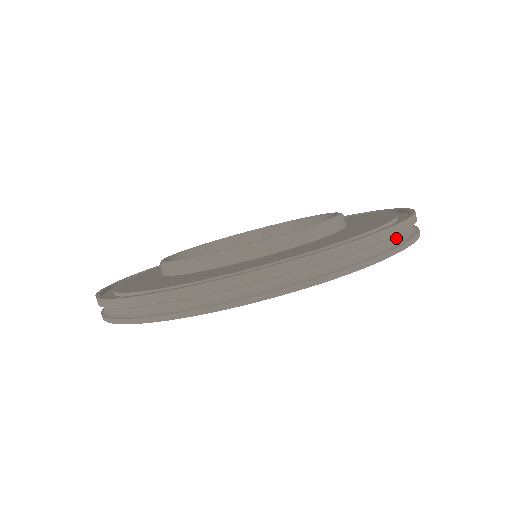
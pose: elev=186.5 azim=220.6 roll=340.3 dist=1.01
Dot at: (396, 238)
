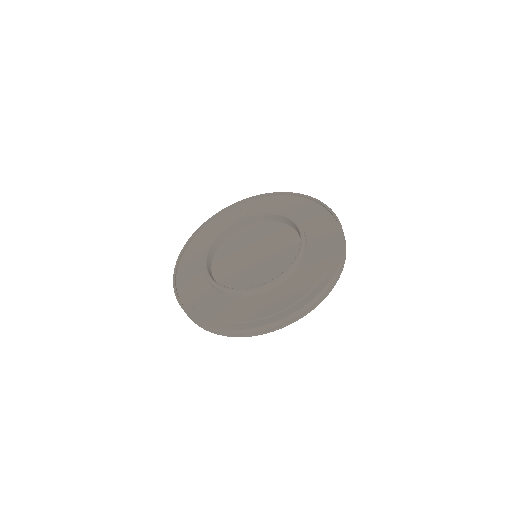
Dot at: occluded
